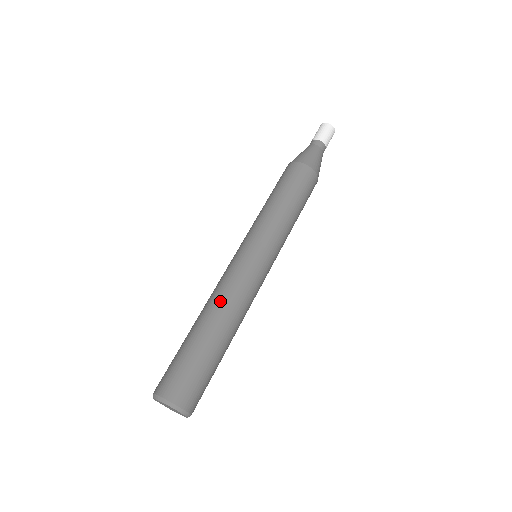
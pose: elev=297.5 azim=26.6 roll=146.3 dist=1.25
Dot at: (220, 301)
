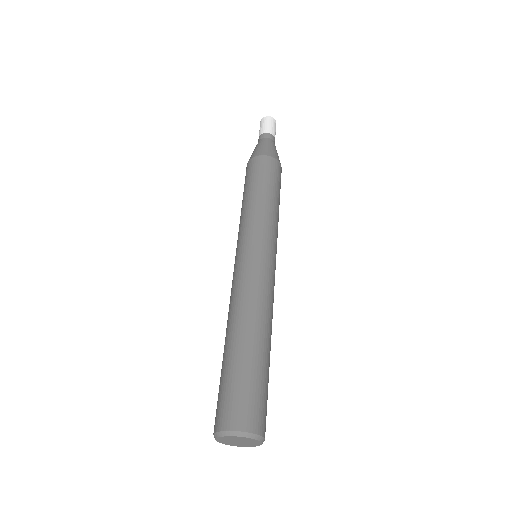
Dot at: (251, 308)
